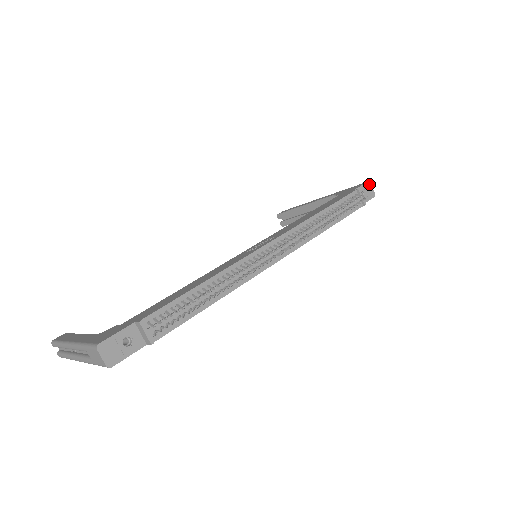
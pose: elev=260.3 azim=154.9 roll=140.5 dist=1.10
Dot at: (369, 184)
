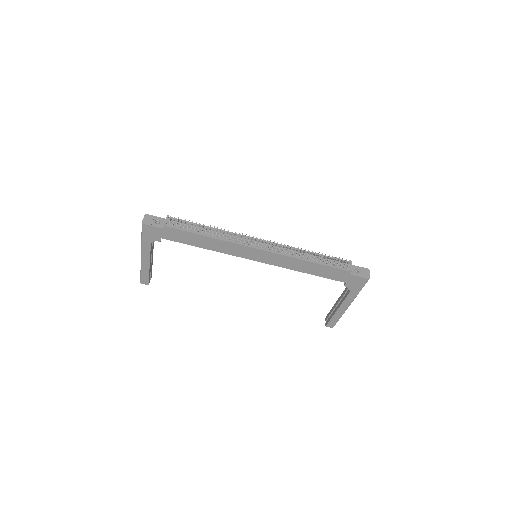
Dot at: (368, 270)
